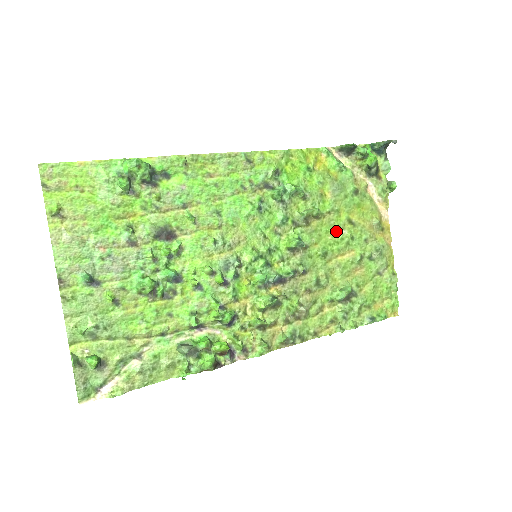
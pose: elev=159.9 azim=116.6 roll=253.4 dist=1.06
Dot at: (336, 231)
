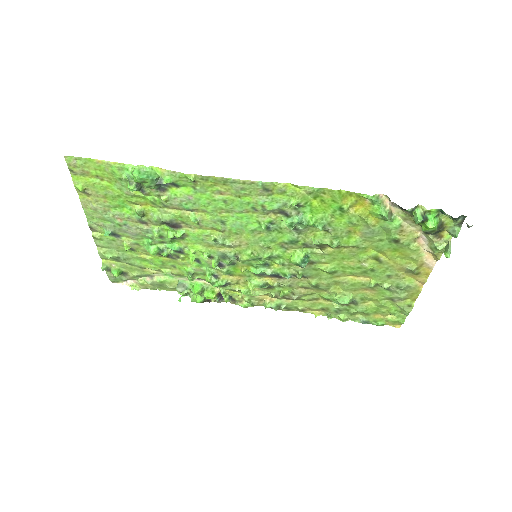
Dot at: (355, 260)
